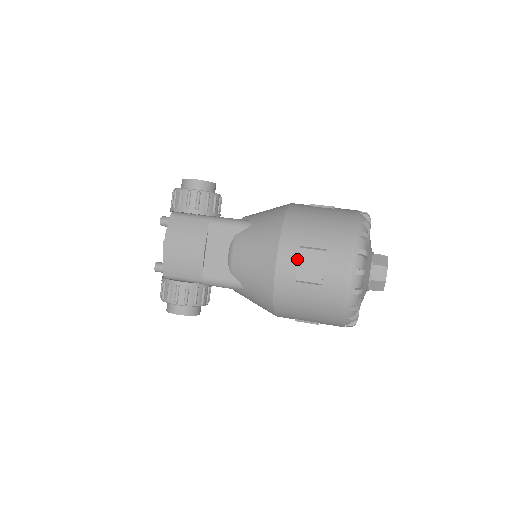
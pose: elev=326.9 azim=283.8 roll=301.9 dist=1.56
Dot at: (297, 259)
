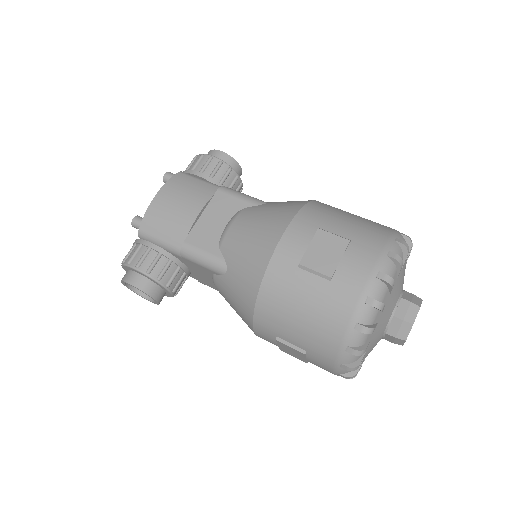
Dot at: (310, 240)
